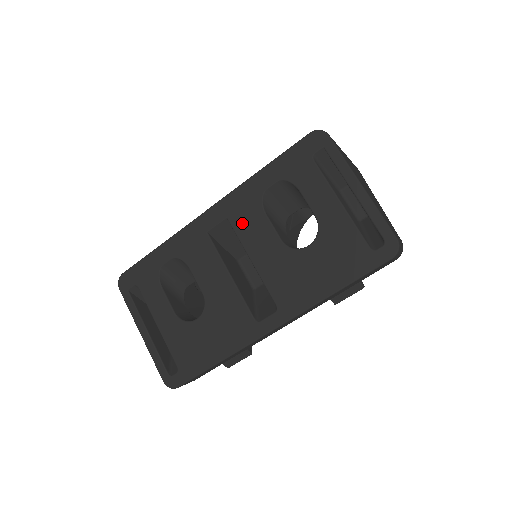
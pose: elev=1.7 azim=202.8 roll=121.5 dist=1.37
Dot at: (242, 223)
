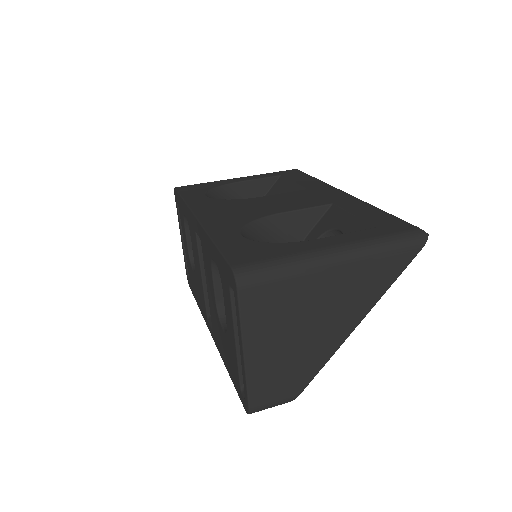
Dot at: (205, 257)
